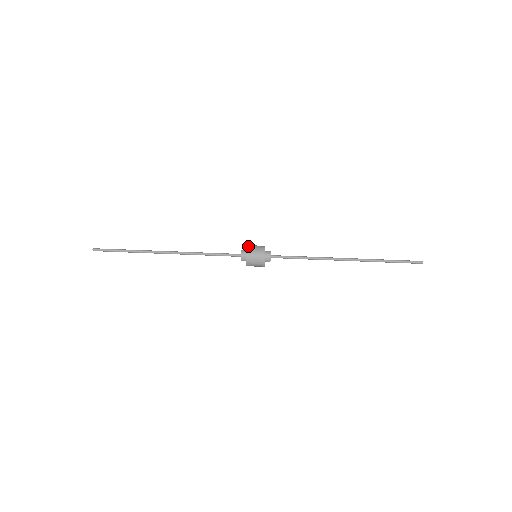
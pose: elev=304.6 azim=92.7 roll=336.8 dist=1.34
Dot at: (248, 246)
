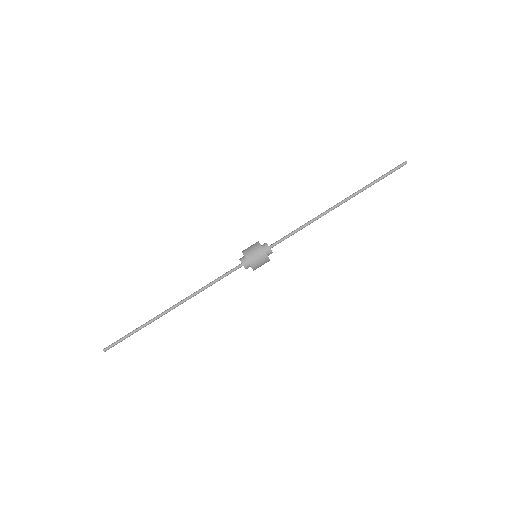
Dot at: (242, 251)
